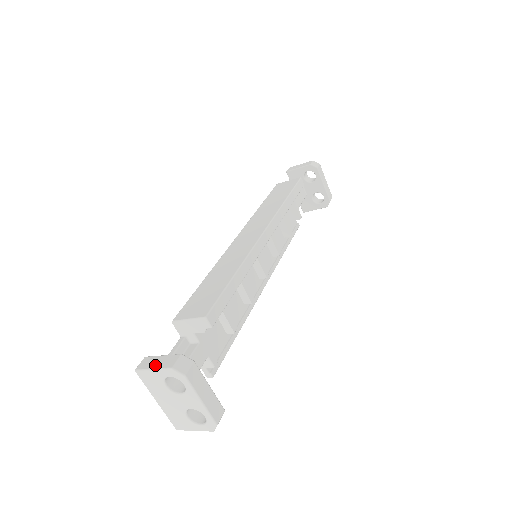
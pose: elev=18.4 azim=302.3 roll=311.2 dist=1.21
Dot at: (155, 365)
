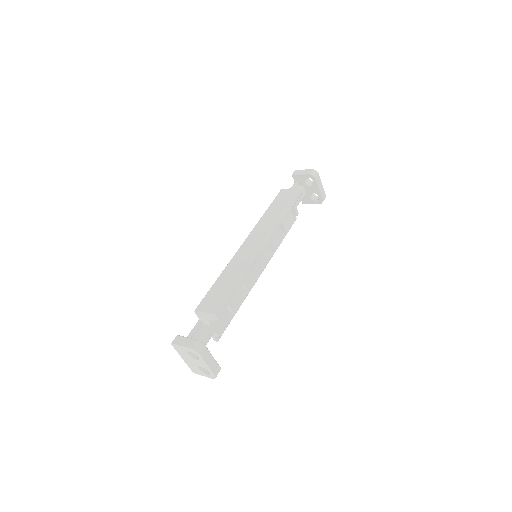
Dot at: (183, 344)
